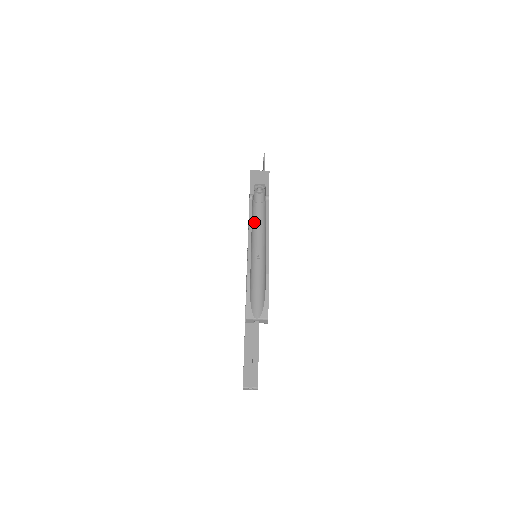
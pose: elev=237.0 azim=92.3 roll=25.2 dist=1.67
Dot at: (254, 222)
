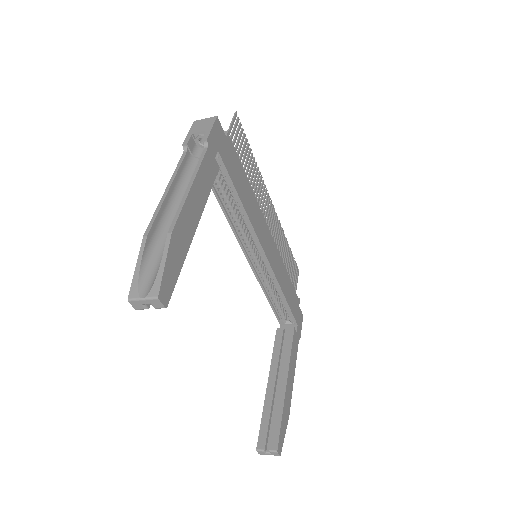
Dot at: (186, 179)
